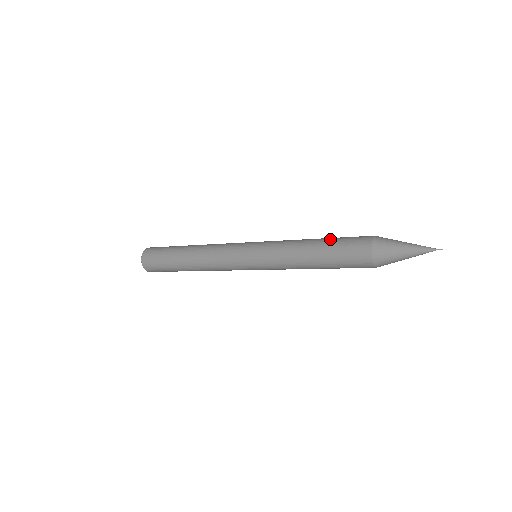
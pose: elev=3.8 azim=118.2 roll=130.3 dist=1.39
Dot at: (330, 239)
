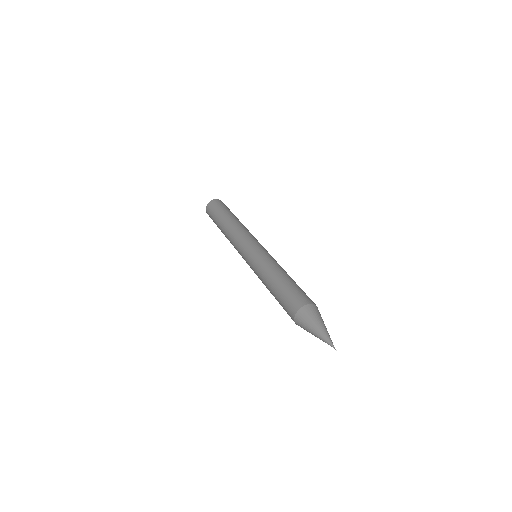
Dot at: (292, 282)
